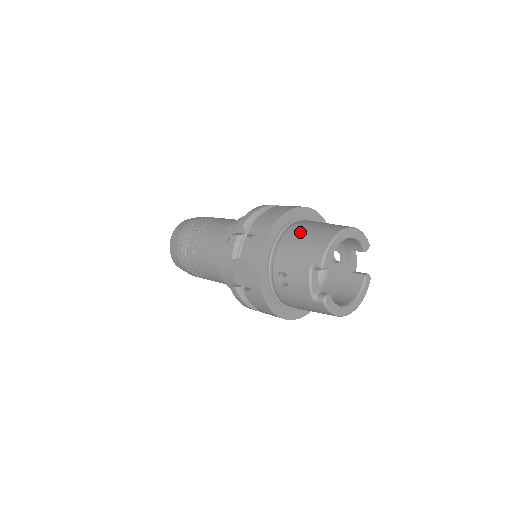
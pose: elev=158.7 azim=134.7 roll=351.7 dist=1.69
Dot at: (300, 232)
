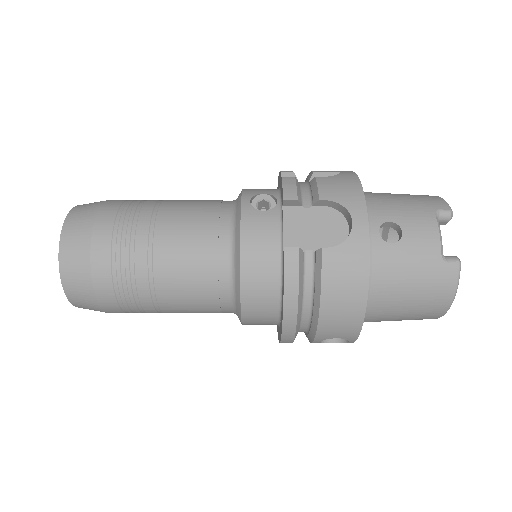
Dot at: occluded
